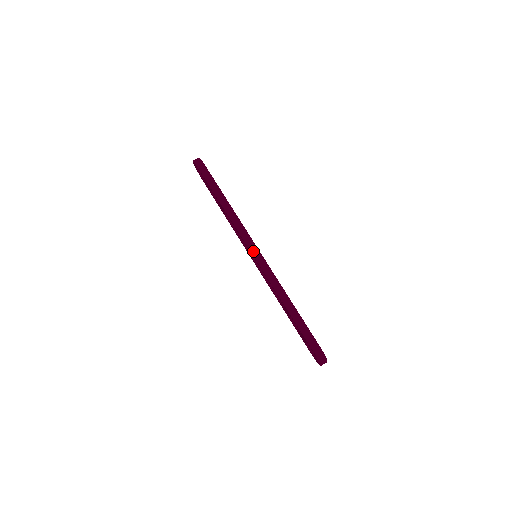
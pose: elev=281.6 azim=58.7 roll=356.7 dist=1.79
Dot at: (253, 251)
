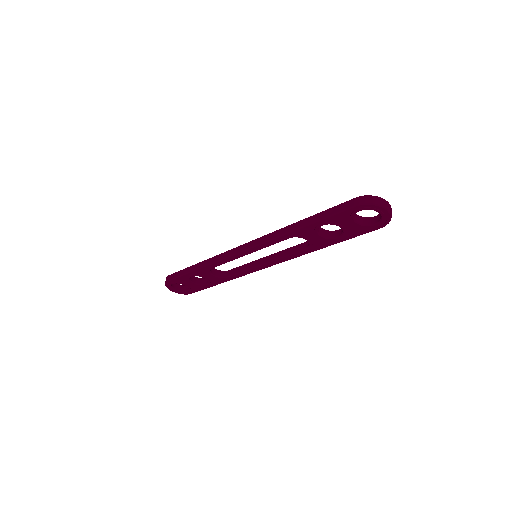
Dot at: (241, 250)
